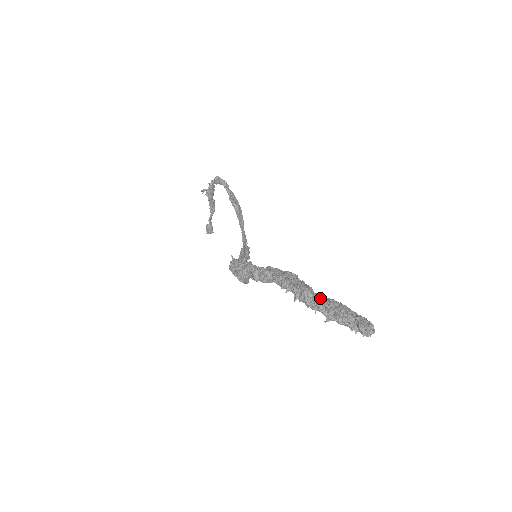
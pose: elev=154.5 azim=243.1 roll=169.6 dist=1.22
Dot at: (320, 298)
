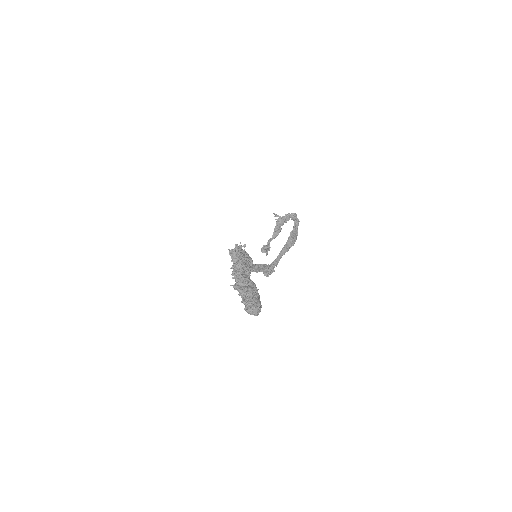
Dot at: (246, 276)
